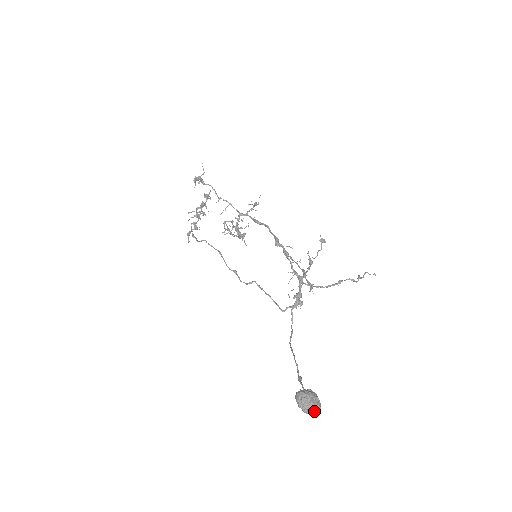
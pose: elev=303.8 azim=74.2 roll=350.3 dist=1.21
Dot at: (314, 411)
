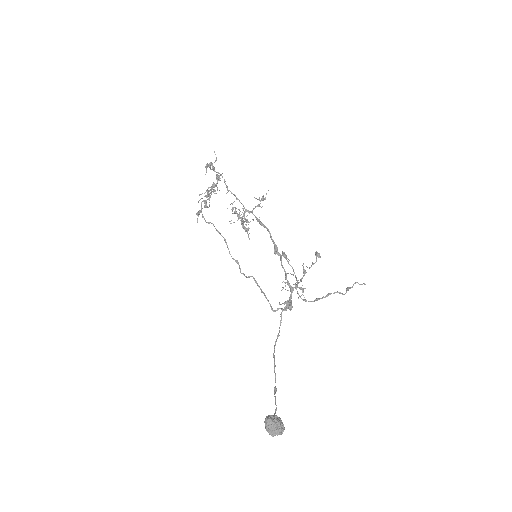
Dot at: occluded
